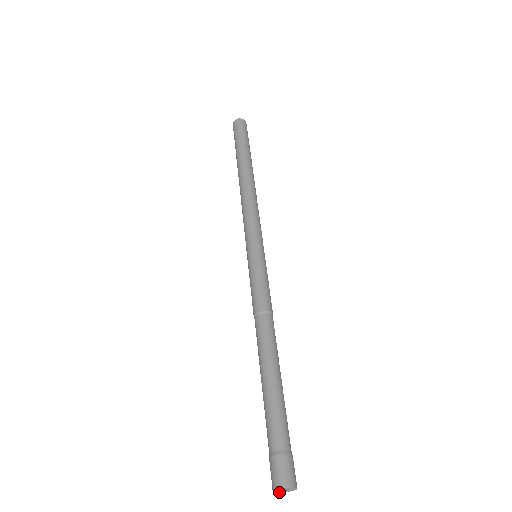
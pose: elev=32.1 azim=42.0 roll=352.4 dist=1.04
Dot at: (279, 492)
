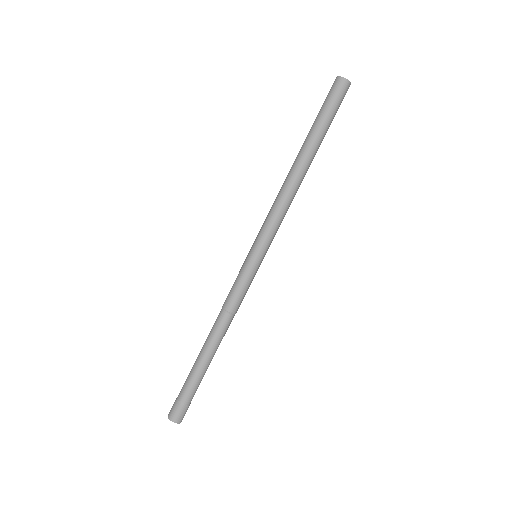
Dot at: (169, 415)
